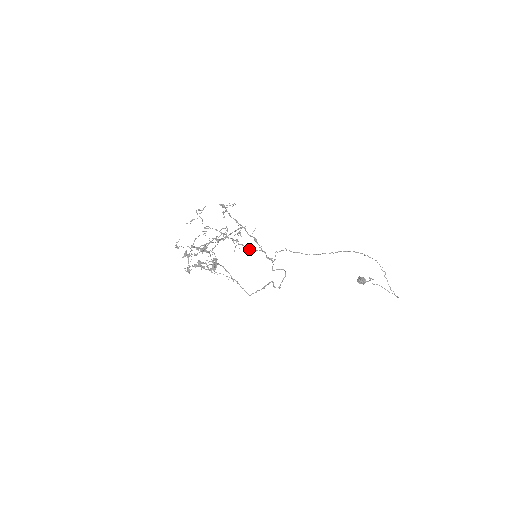
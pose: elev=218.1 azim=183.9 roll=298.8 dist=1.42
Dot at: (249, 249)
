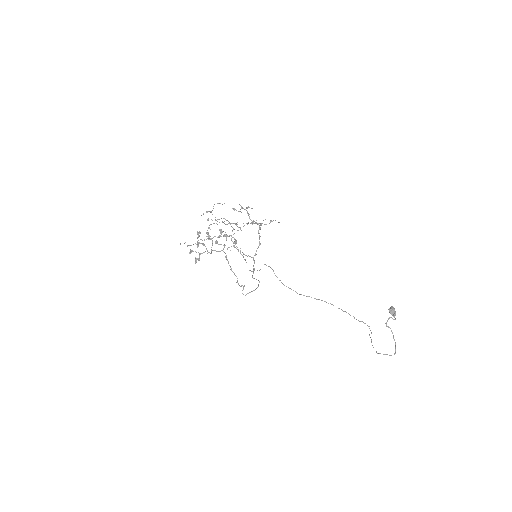
Dot at: occluded
